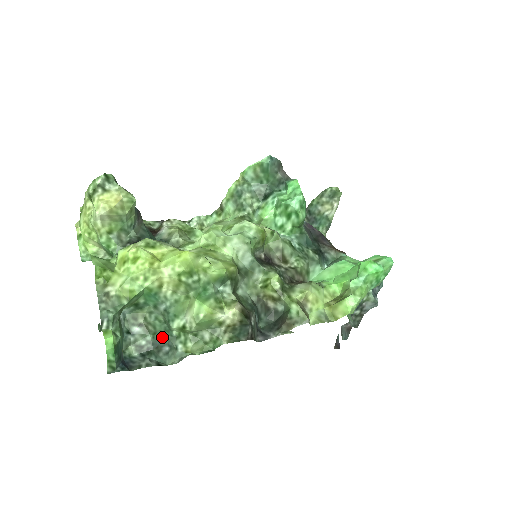
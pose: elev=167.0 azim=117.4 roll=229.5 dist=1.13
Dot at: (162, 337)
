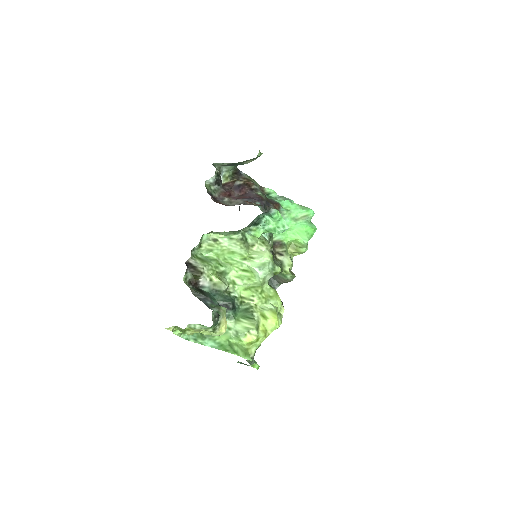
Dot at: occluded
